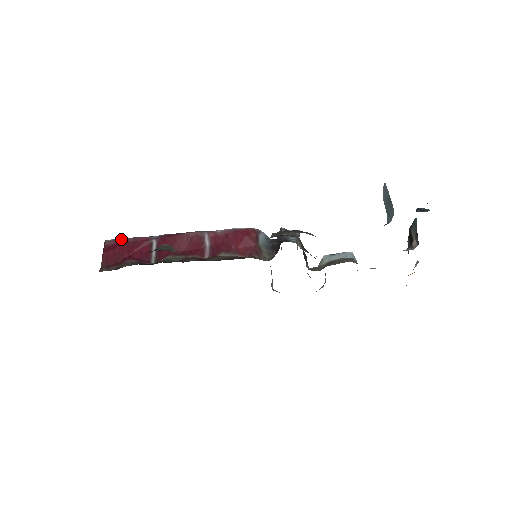
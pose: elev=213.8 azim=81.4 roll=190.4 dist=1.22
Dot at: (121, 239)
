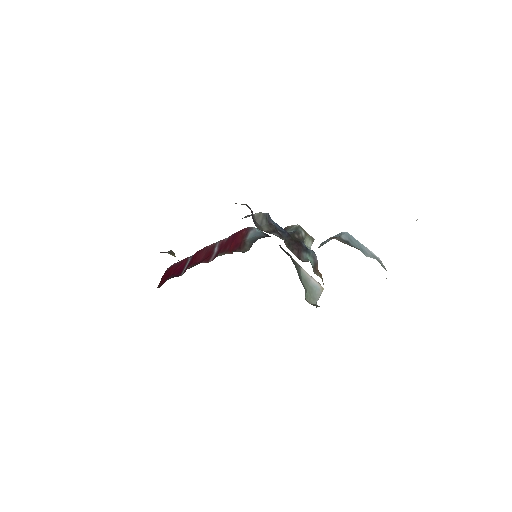
Dot at: (175, 263)
